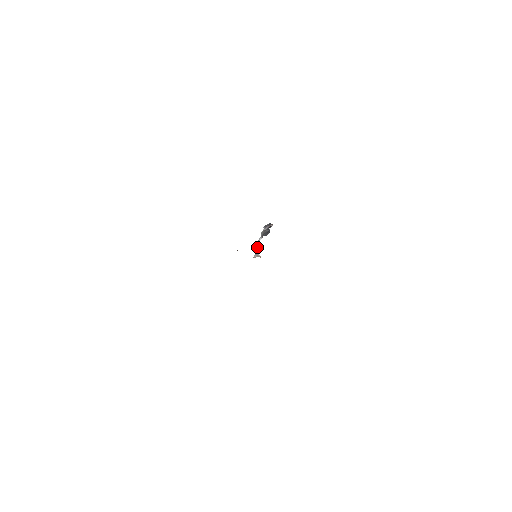
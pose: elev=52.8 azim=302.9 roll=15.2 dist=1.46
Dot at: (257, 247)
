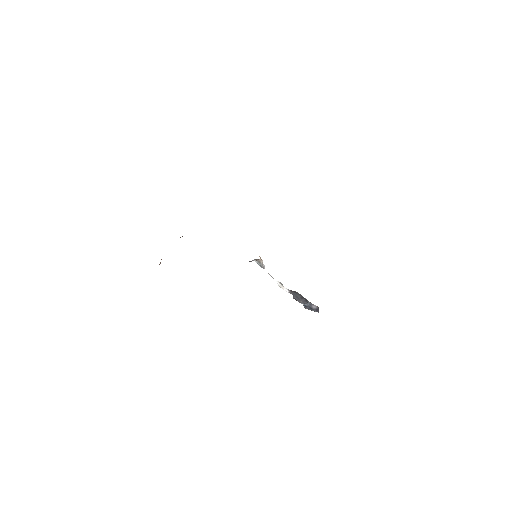
Dot at: occluded
